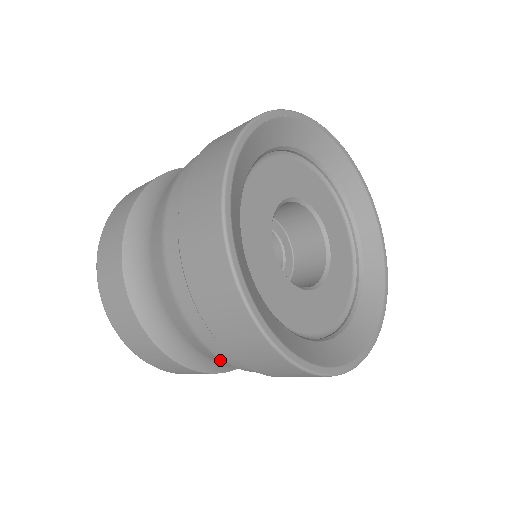
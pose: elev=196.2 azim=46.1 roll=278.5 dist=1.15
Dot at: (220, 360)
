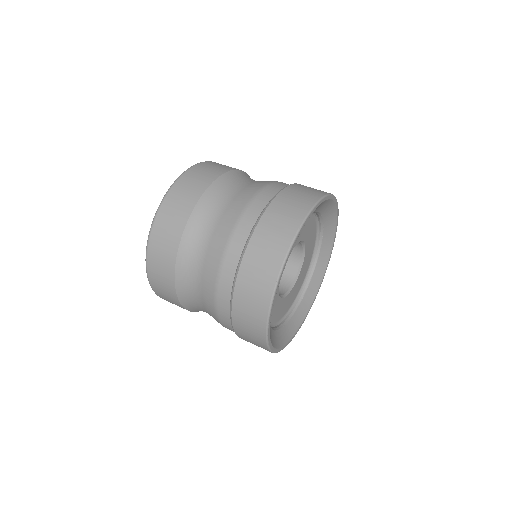
Dot at: occluded
